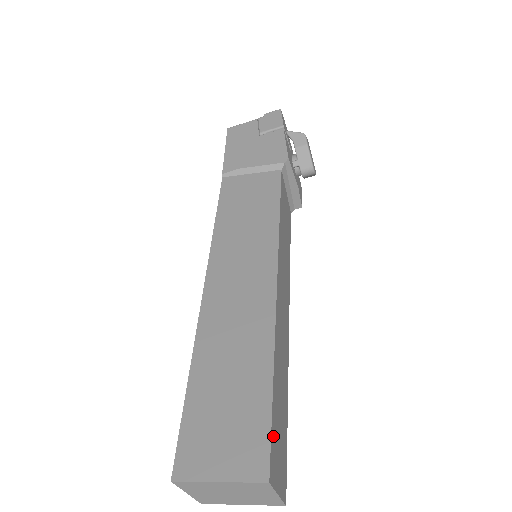
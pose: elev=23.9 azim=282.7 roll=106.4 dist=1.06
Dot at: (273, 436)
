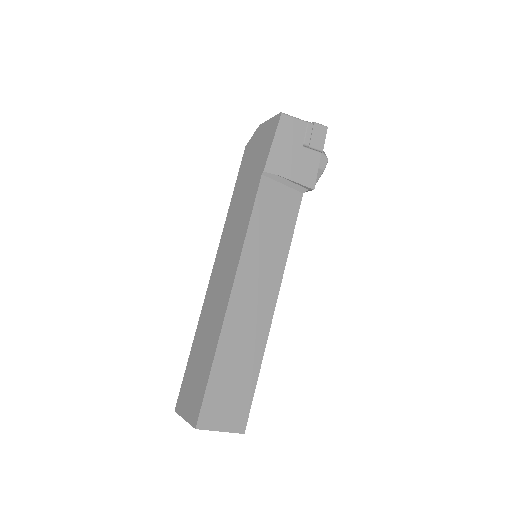
Dot at: occluded
